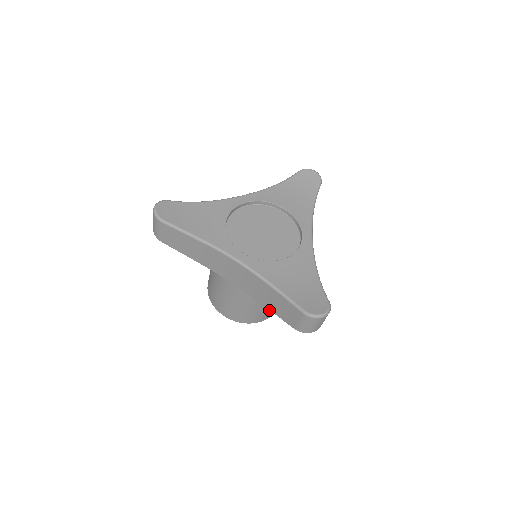
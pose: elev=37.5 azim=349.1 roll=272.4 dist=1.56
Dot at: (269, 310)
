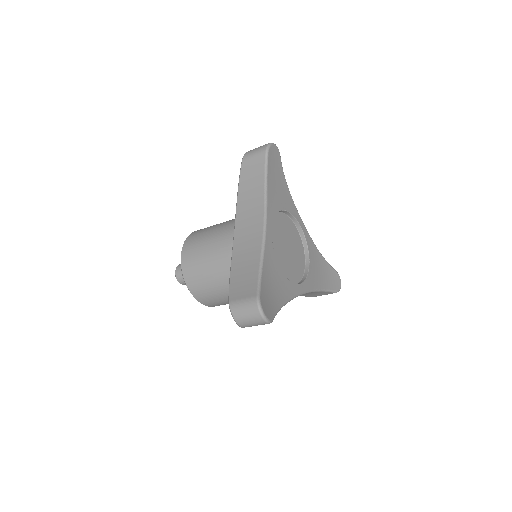
Dot at: occluded
